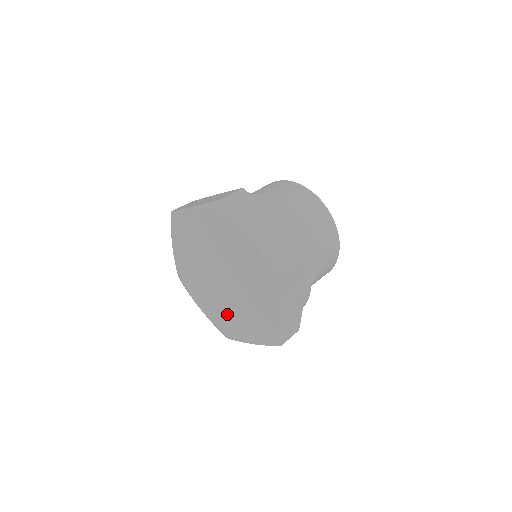
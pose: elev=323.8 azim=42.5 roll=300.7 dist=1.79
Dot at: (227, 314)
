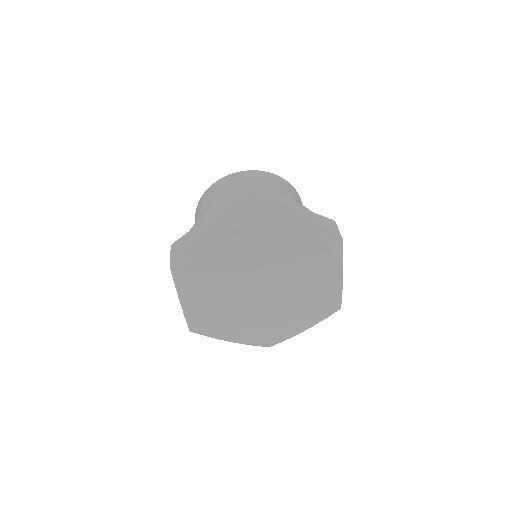
Dot at: (272, 322)
